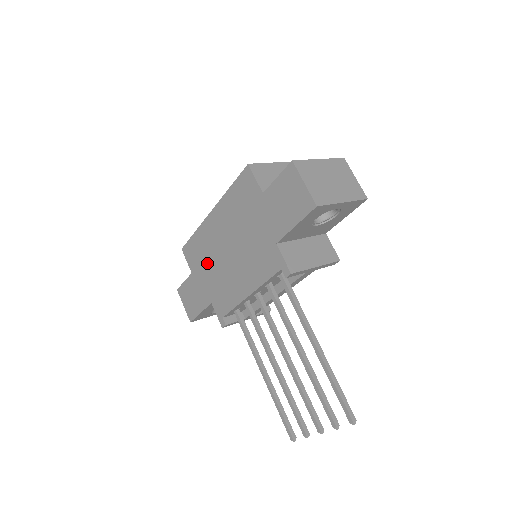
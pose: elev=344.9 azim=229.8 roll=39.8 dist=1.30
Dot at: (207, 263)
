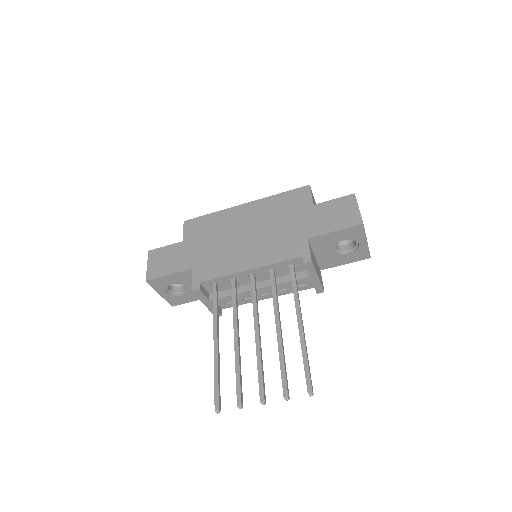
Dot at: (212, 237)
